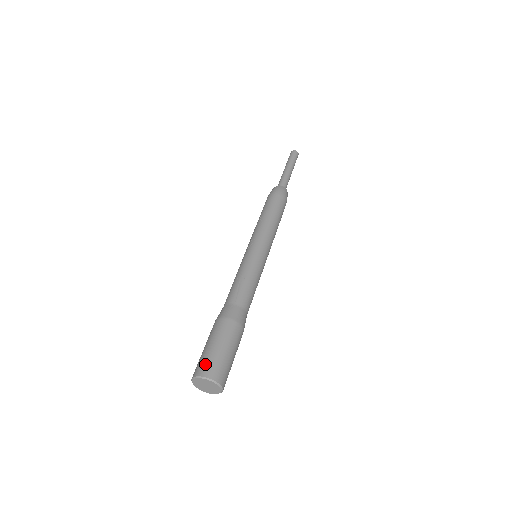
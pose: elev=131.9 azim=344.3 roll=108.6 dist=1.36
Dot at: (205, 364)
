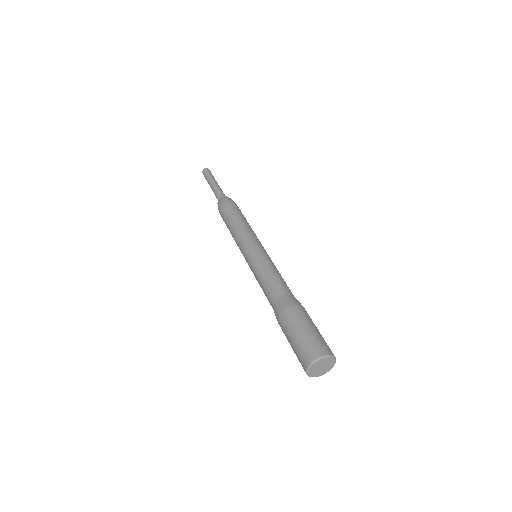
Dot at: (303, 355)
